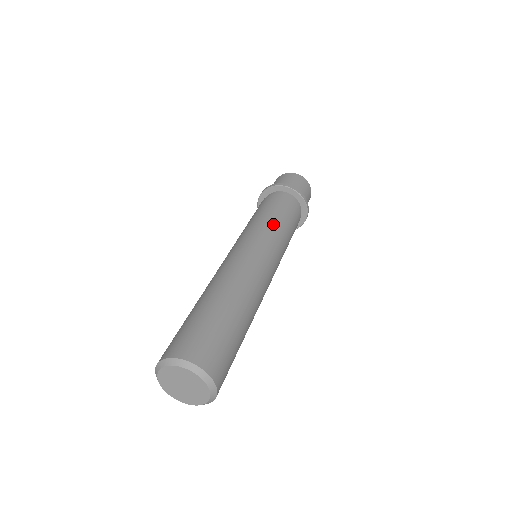
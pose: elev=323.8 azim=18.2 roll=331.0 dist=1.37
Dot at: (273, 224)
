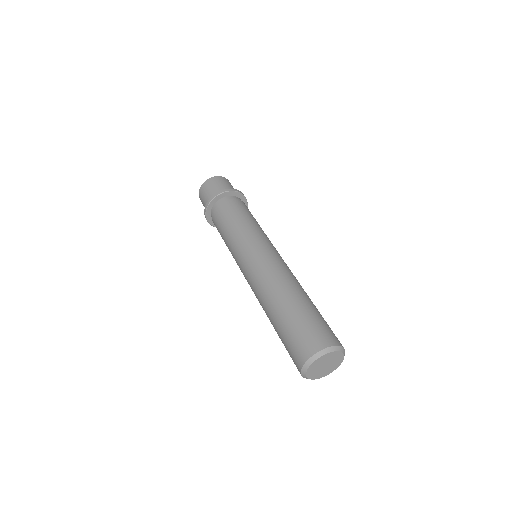
Dot at: occluded
